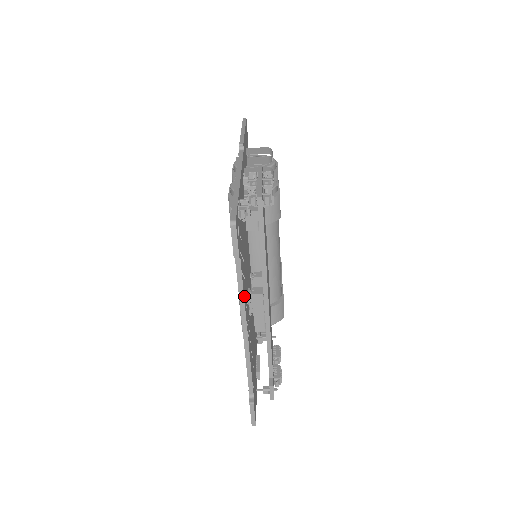
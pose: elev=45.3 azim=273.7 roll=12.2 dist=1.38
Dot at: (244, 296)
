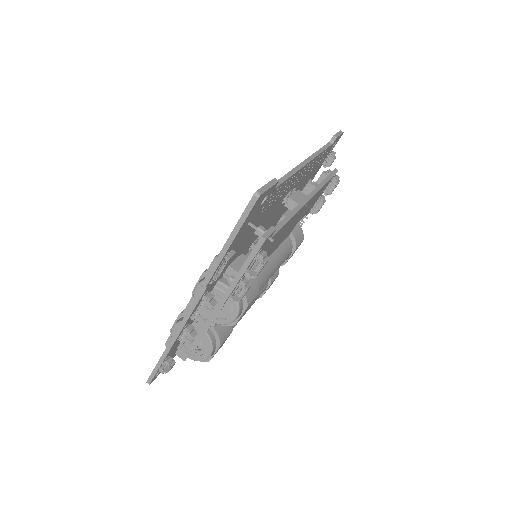
Dot at: (318, 156)
